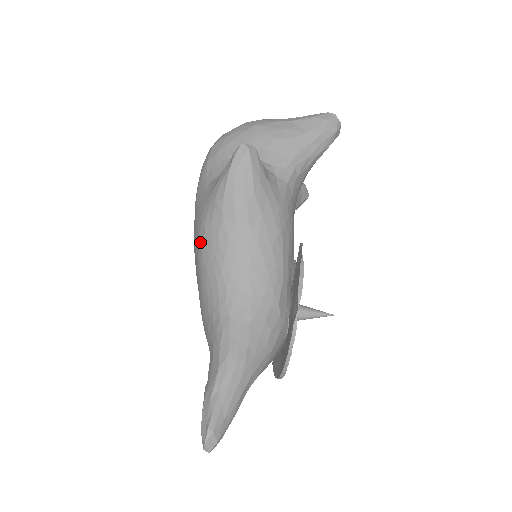
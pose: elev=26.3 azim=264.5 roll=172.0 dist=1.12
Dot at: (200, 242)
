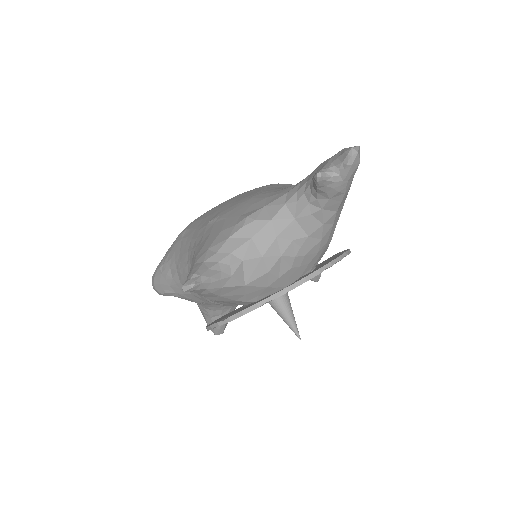
Dot at: (274, 184)
